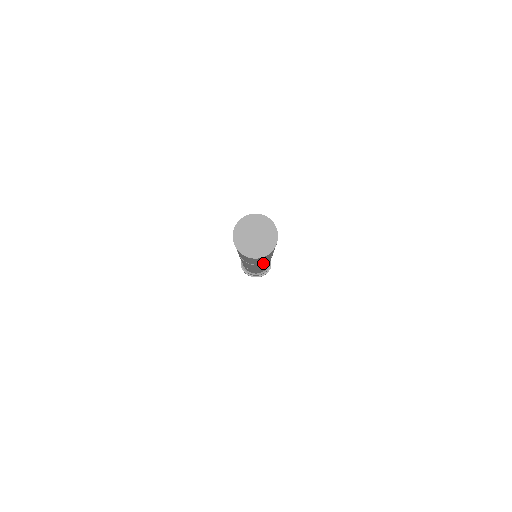
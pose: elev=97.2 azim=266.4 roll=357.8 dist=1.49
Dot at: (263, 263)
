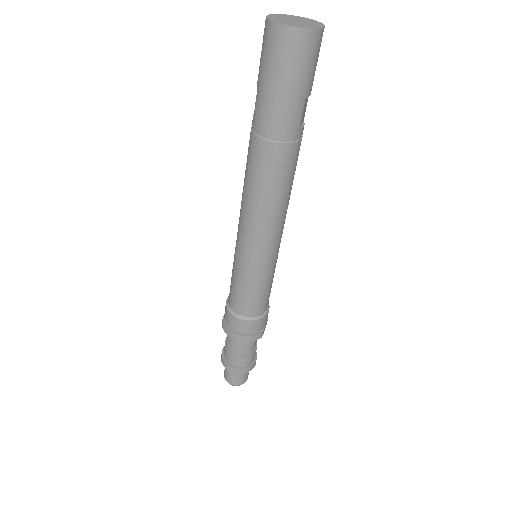
Dot at: (282, 146)
